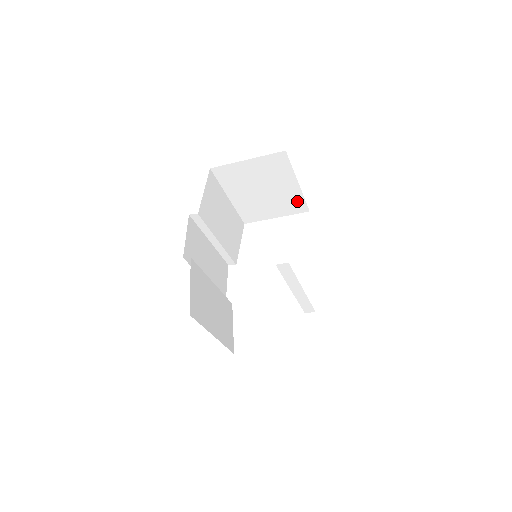
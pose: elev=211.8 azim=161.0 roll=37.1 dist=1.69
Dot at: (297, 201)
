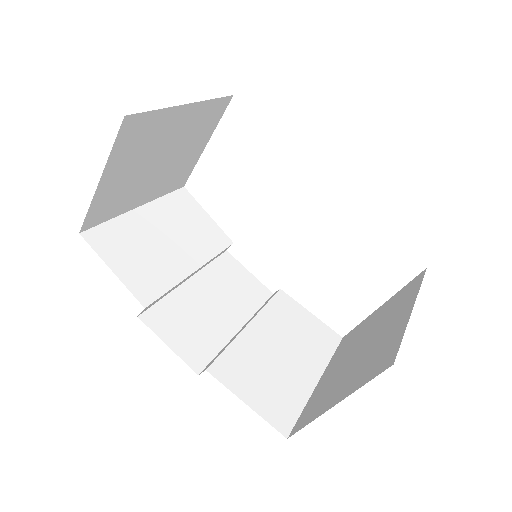
Dot at: (208, 111)
